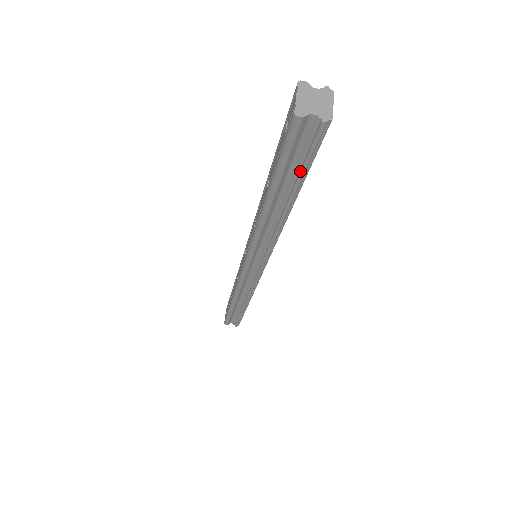
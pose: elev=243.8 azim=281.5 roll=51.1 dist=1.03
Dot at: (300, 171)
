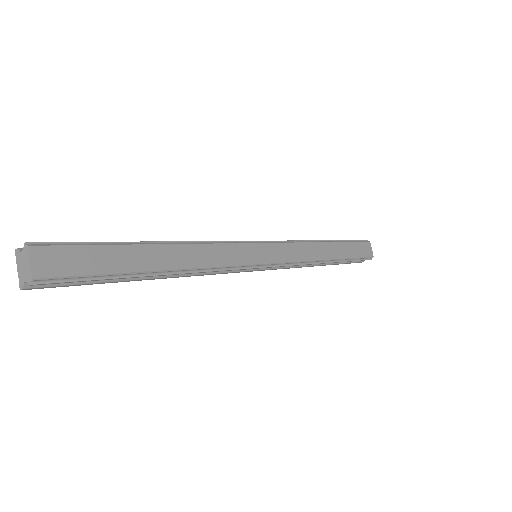
Dot at: (102, 279)
